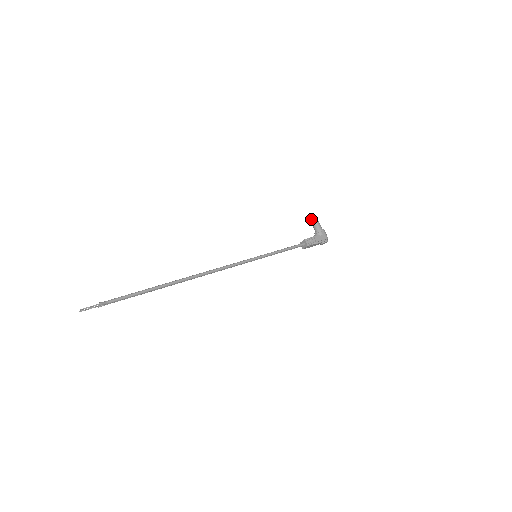
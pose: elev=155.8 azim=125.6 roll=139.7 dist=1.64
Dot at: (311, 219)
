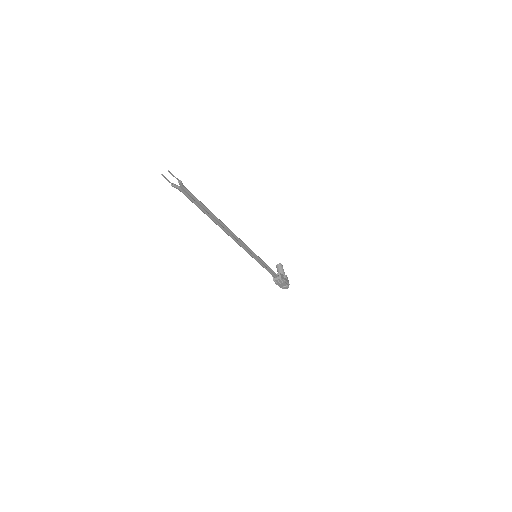
Dot at: (279, 265)
